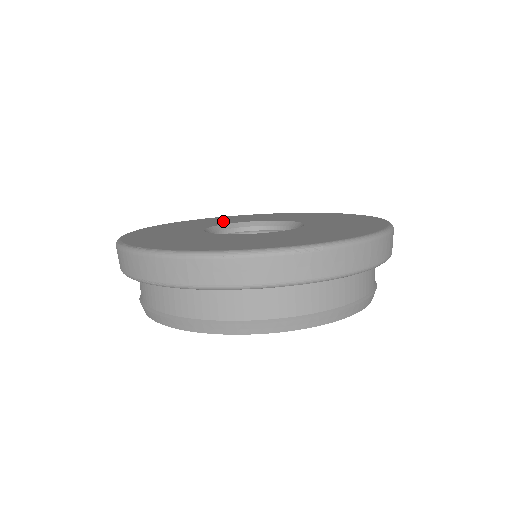
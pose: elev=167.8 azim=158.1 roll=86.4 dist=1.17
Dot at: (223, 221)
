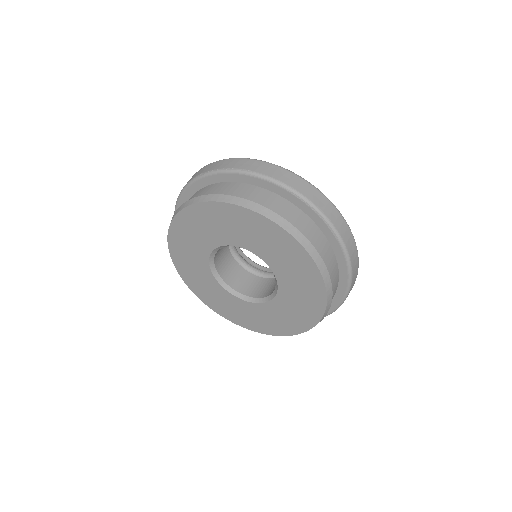
Dot at: occluded
